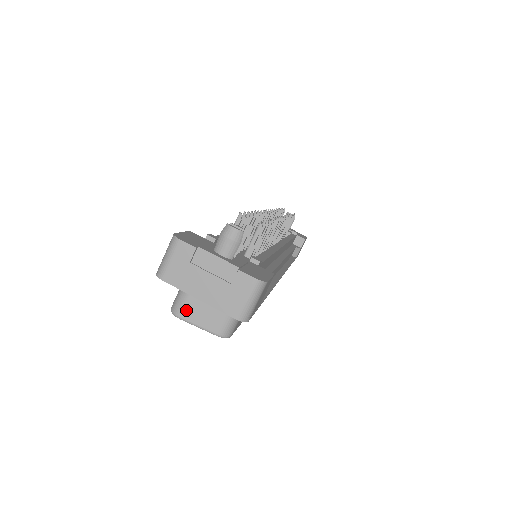
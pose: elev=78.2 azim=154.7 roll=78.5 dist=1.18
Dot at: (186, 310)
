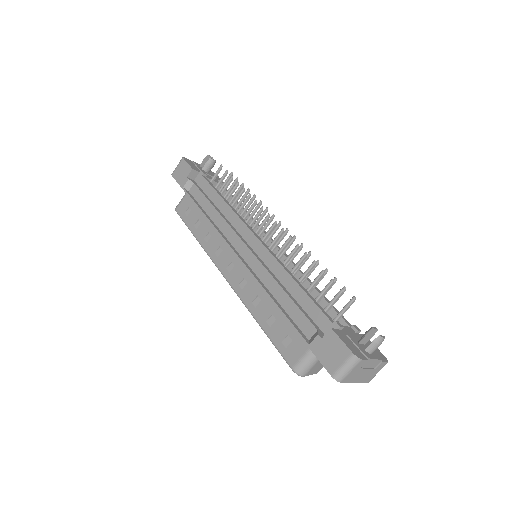
Dot at: (310, 371)
